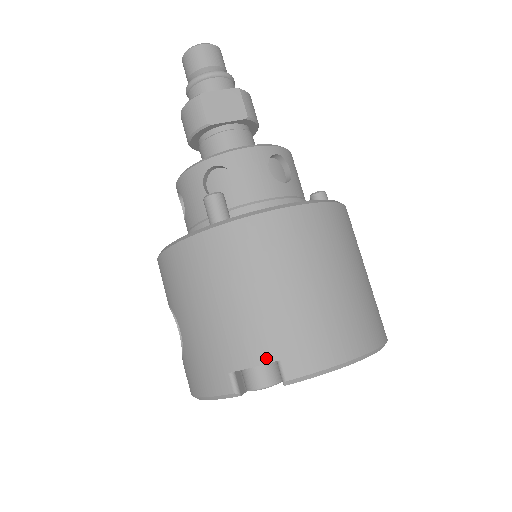
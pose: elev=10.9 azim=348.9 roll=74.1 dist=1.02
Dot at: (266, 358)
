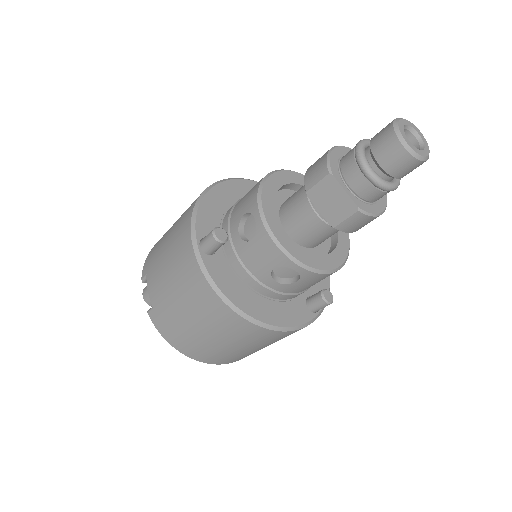
Dot at: (152, 299)
